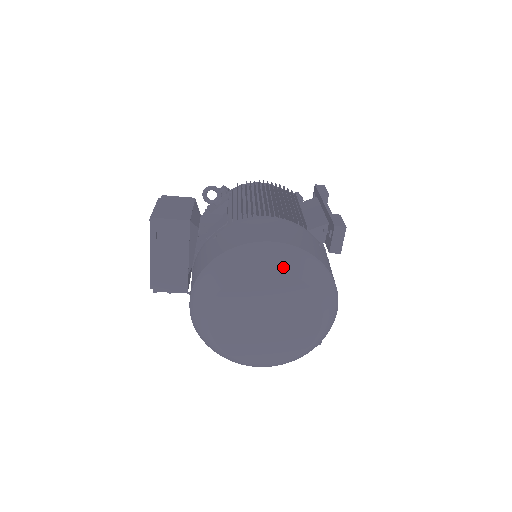
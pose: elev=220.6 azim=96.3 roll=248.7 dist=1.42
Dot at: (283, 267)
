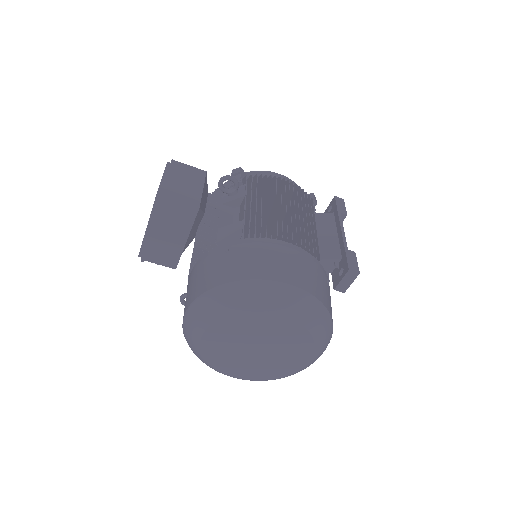
Dot at: (292, 313)
